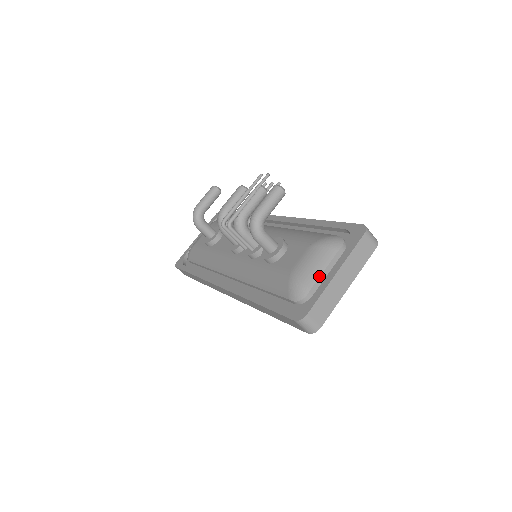
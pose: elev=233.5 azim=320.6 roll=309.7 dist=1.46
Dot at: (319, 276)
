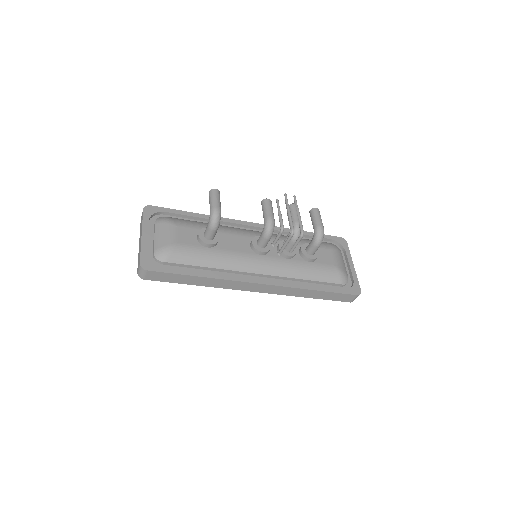
Dot at: occluded
